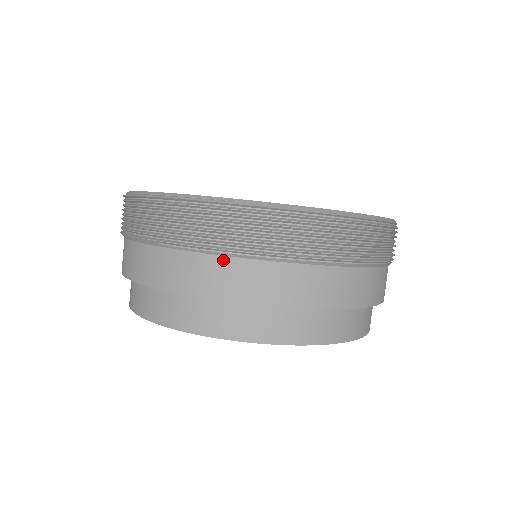
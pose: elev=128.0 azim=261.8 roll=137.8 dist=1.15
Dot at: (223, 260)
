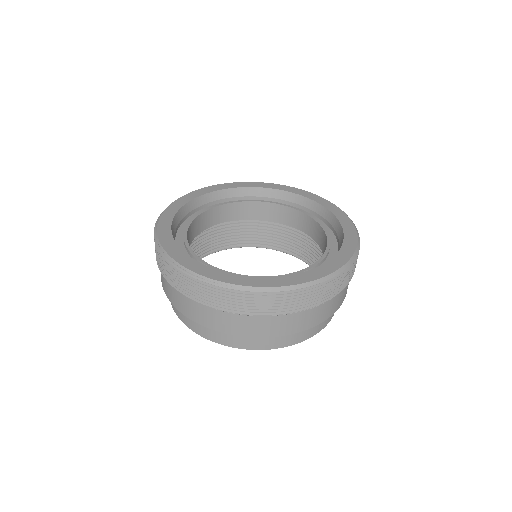
Dot at: (213, 311)
